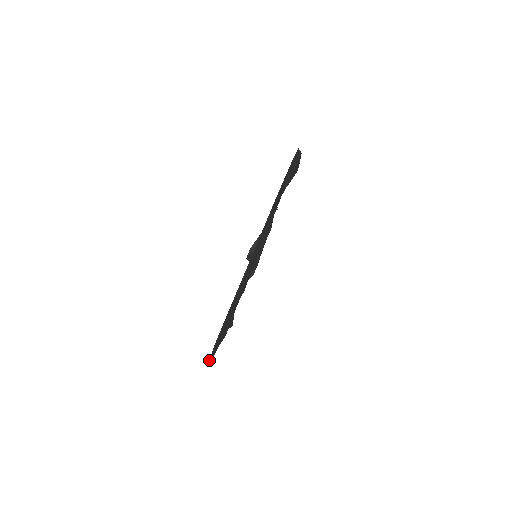
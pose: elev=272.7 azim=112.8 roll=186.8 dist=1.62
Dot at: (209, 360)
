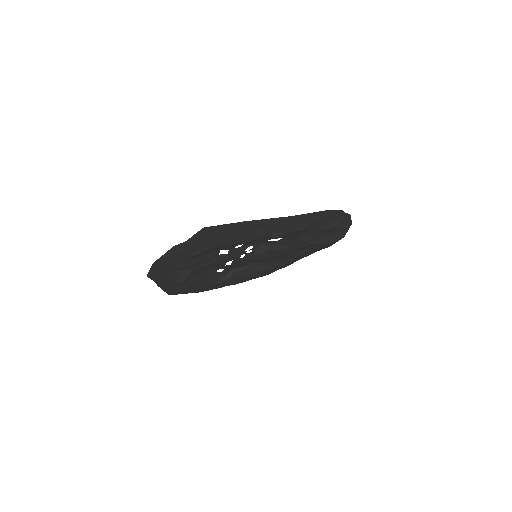
Dot at: (164, 255)
